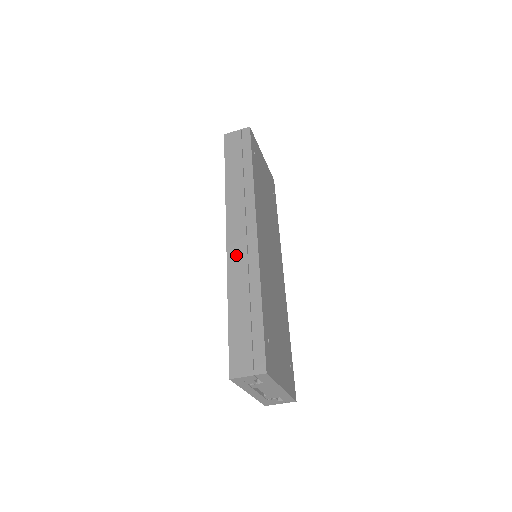
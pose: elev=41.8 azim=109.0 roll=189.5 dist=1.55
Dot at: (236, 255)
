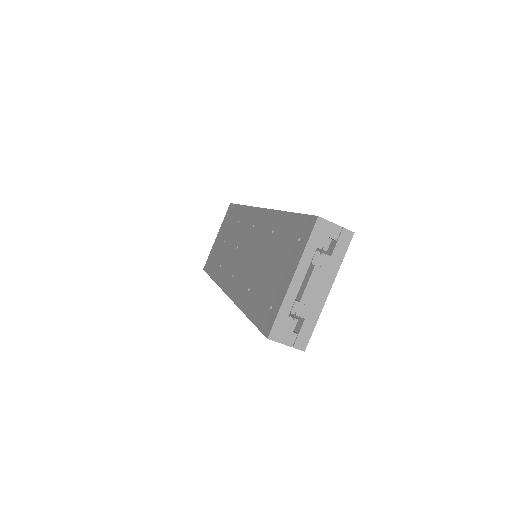
Dot at: occluded
